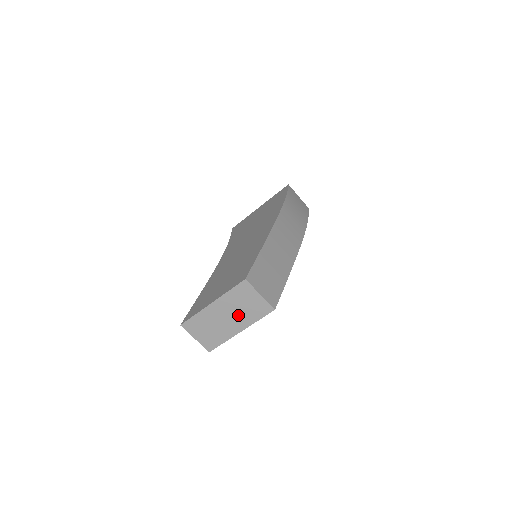
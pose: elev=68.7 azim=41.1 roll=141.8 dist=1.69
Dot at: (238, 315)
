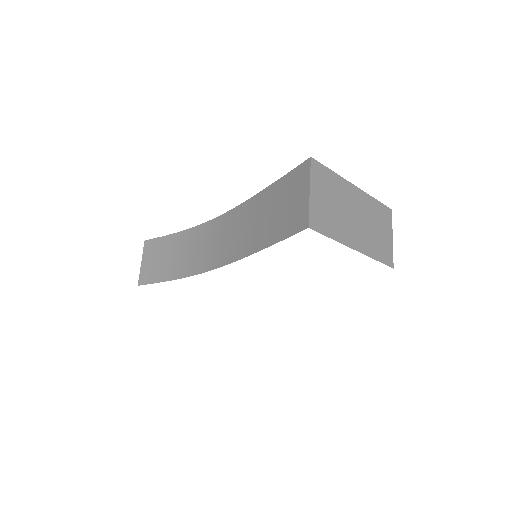
Dot at: (366, 230)
